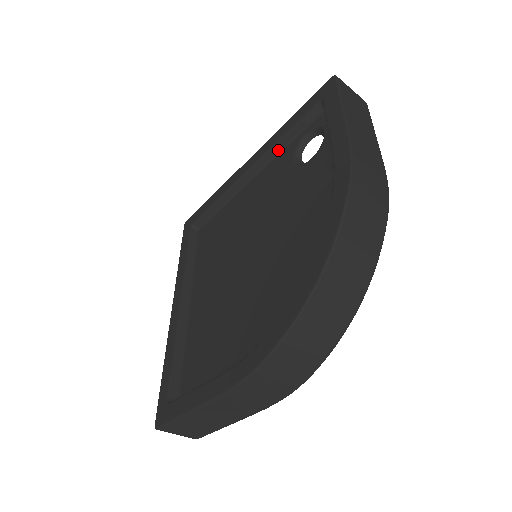
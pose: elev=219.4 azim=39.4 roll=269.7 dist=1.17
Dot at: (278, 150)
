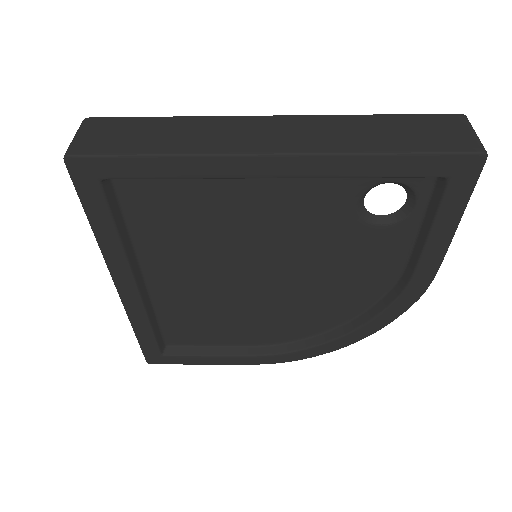
Dot at: occluded
